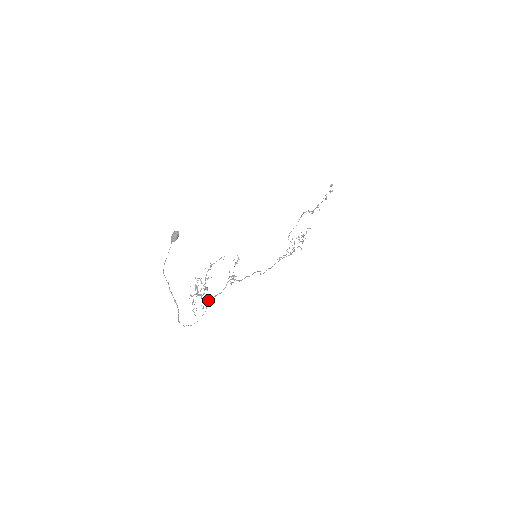
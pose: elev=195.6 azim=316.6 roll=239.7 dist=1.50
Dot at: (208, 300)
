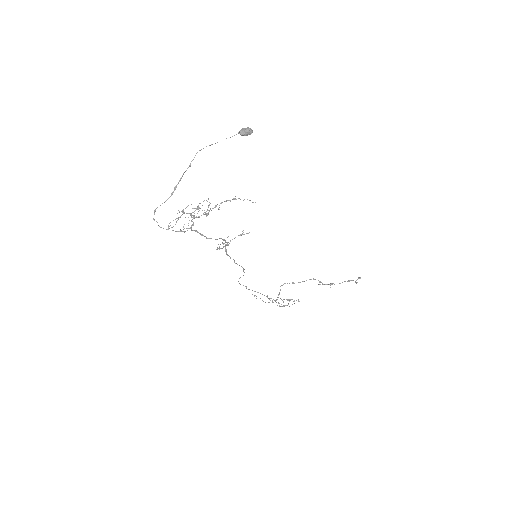
Dot at: occluded
